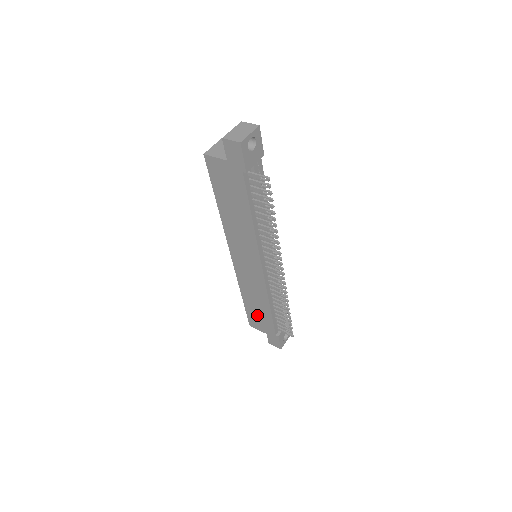
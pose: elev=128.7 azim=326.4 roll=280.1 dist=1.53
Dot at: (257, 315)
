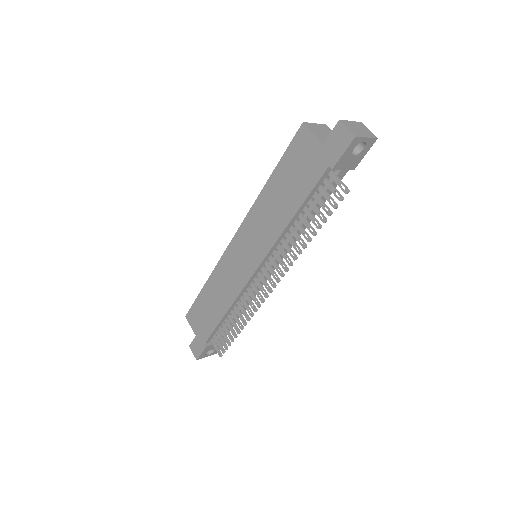
Dot at: (204, 311)
